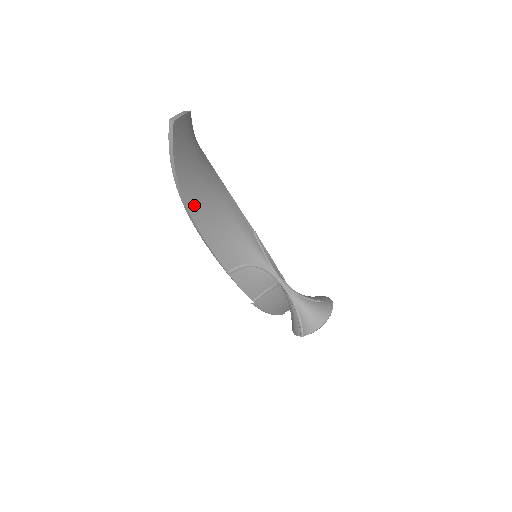
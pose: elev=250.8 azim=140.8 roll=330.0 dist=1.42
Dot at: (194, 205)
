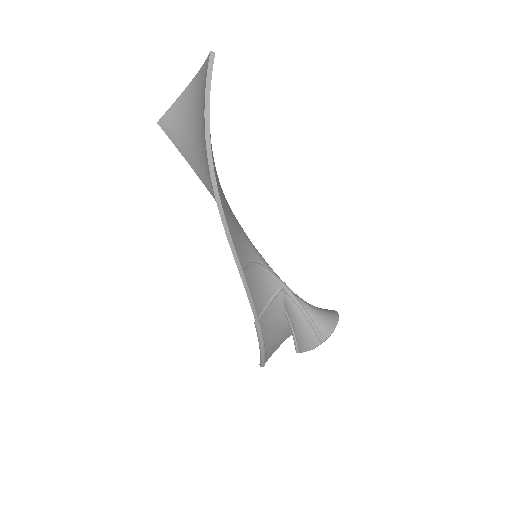
Dot at: (215, 168)
